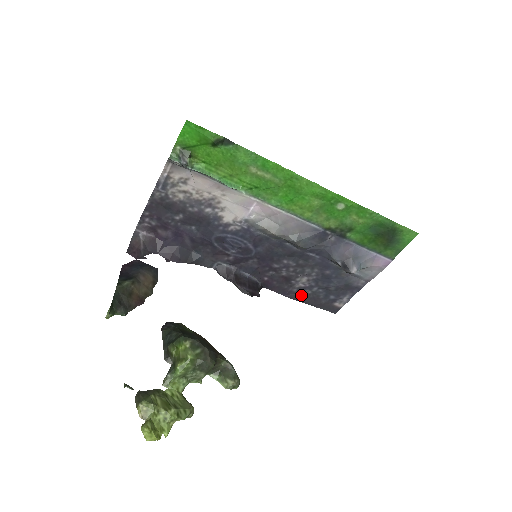
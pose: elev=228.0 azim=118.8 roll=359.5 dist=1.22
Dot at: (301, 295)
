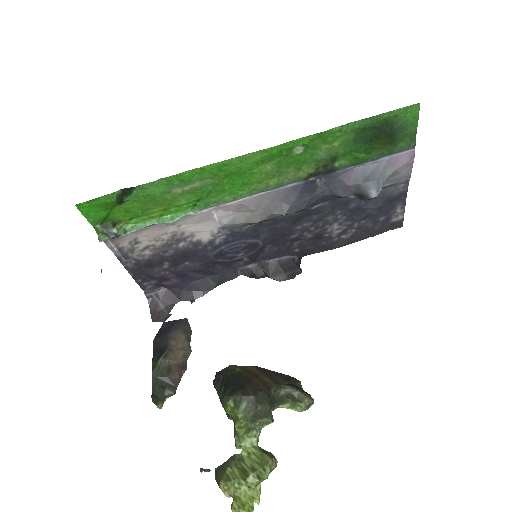
Dot at: (347, 238)
